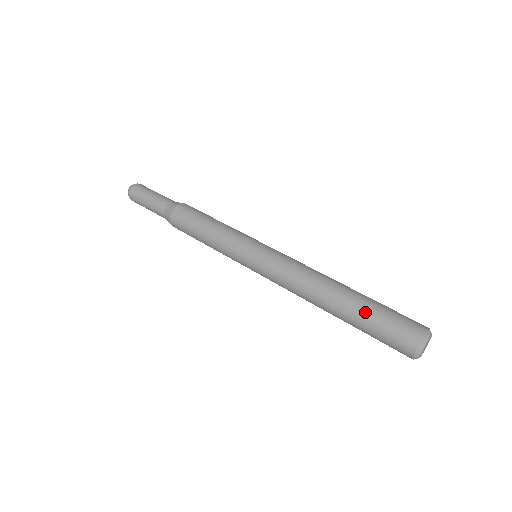
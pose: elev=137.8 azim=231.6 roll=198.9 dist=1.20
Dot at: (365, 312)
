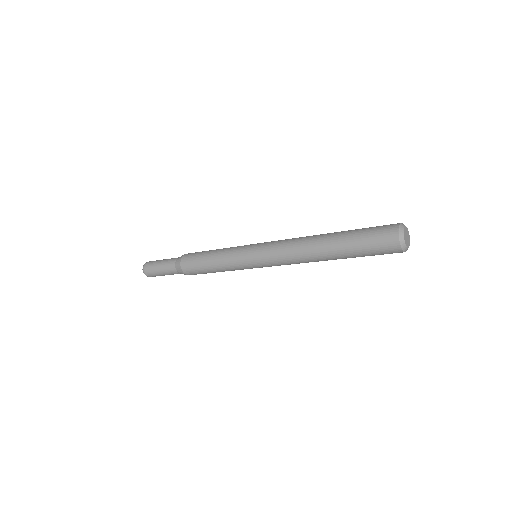
Dot at: occluded
